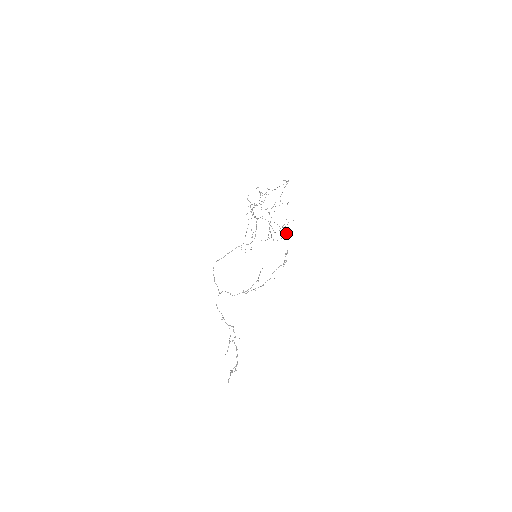
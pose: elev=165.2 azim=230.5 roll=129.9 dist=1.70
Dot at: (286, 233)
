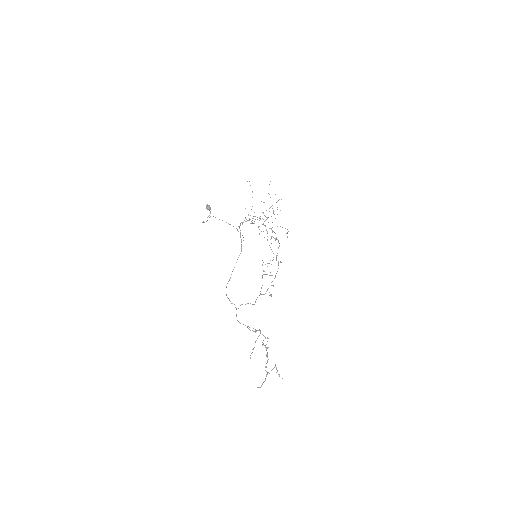
Dot at: (207, 206)
